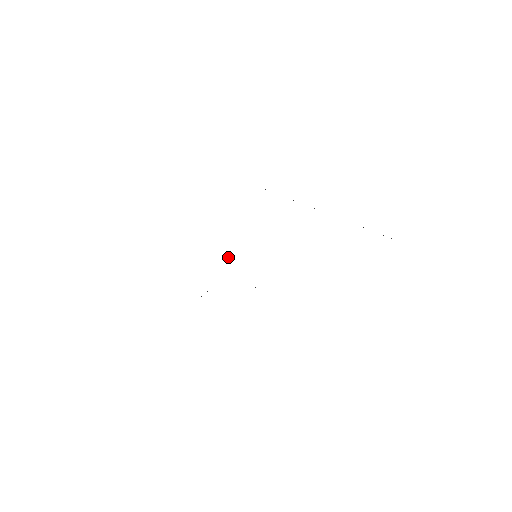
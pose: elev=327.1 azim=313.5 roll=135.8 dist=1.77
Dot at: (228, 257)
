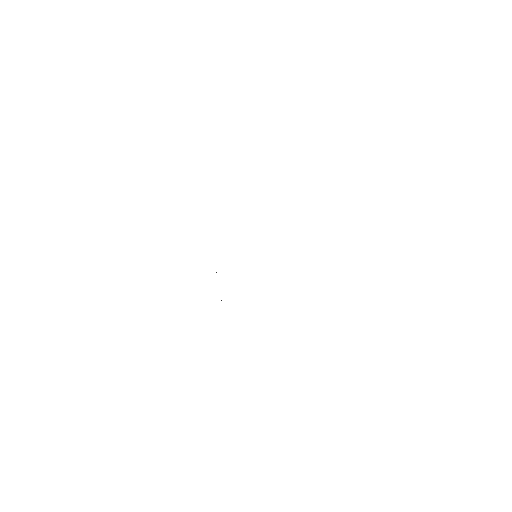
Dot at: occluded
